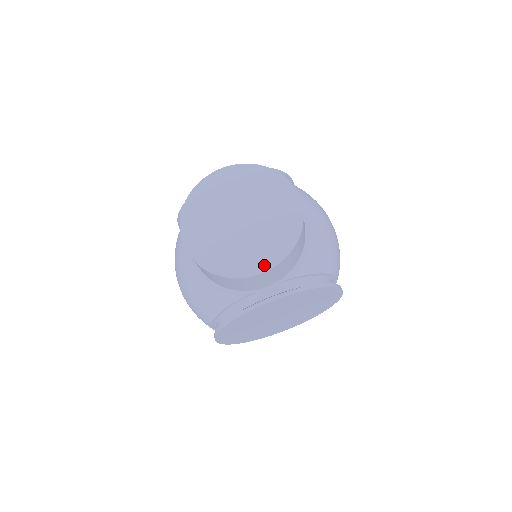
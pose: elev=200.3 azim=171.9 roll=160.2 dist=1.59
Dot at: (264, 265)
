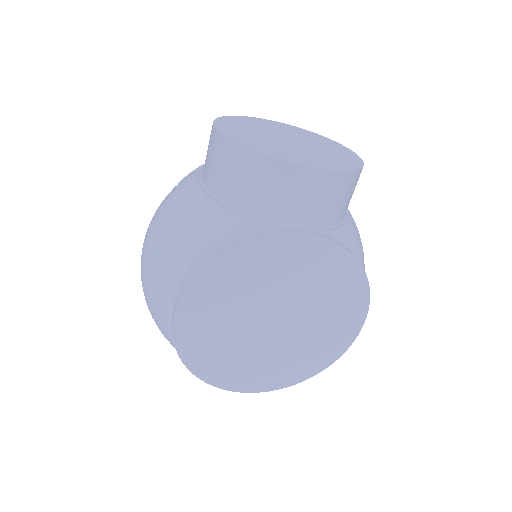
Dot at: (318, 166)
